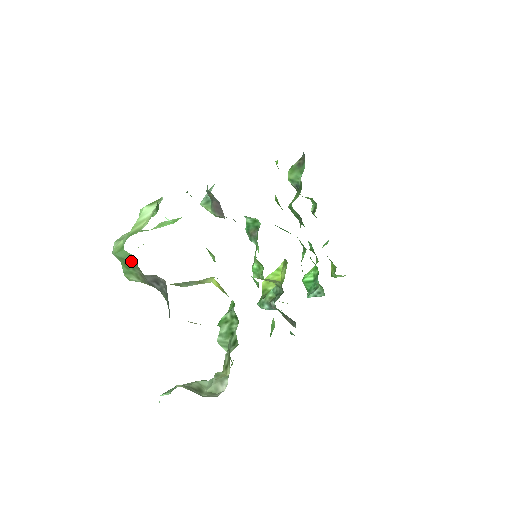
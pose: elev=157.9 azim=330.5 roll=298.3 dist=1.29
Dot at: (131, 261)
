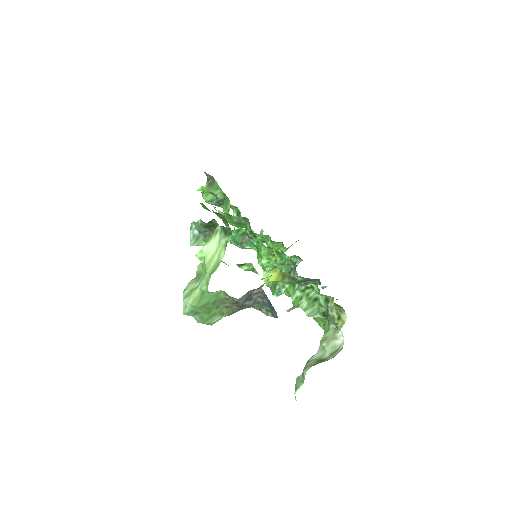
Dot at: (218, 299)
